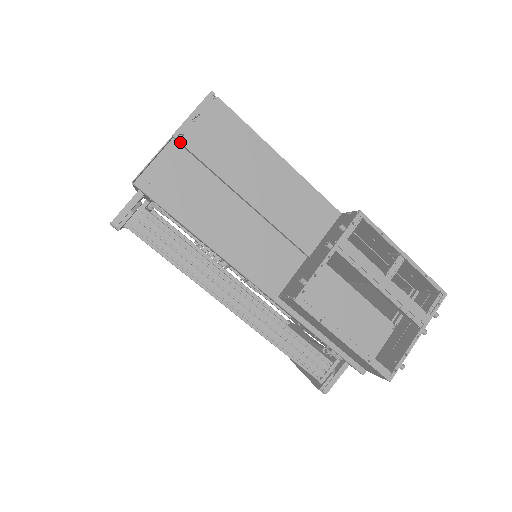
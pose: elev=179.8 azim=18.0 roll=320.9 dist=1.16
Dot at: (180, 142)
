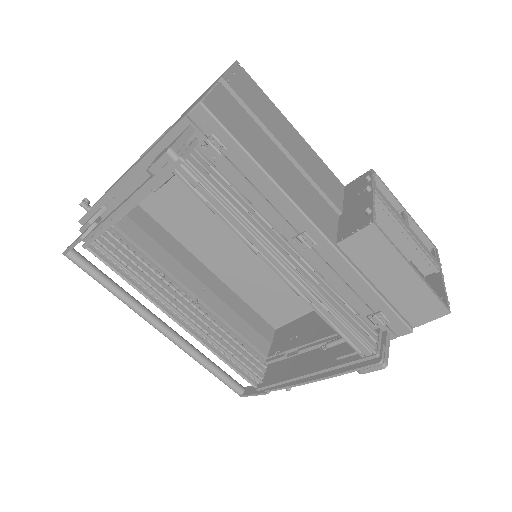
Dot at: (229, 85)
